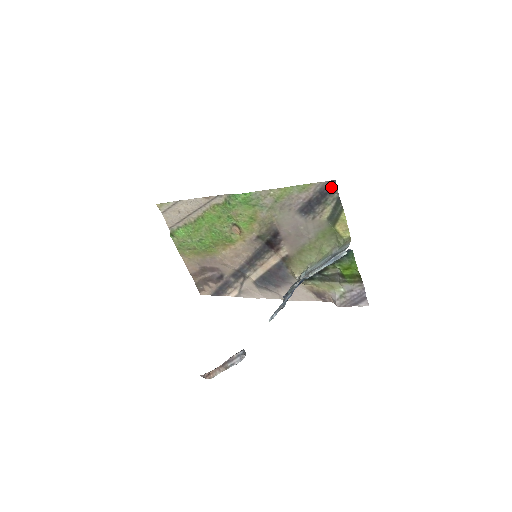
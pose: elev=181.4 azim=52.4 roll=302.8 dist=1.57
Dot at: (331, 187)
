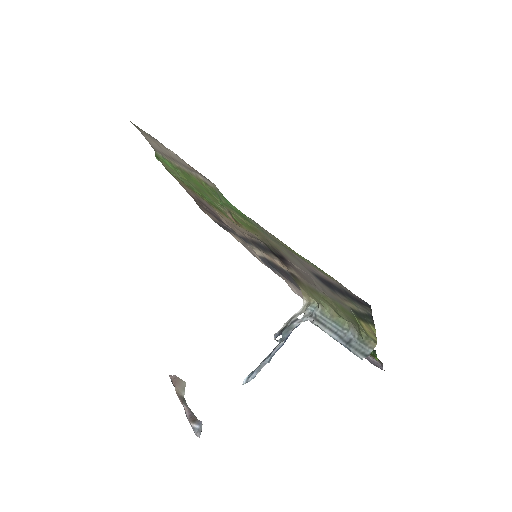
Dot at: (362, 303)
